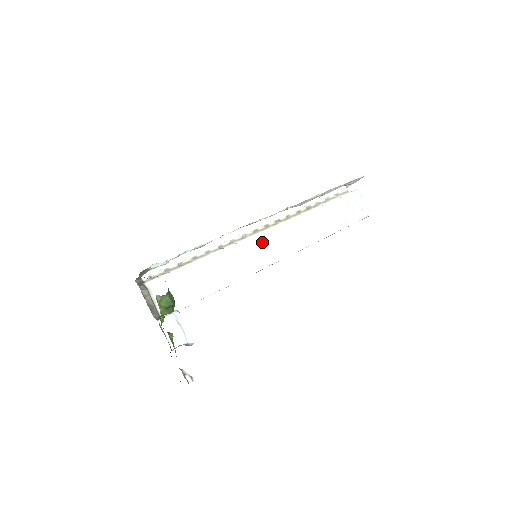
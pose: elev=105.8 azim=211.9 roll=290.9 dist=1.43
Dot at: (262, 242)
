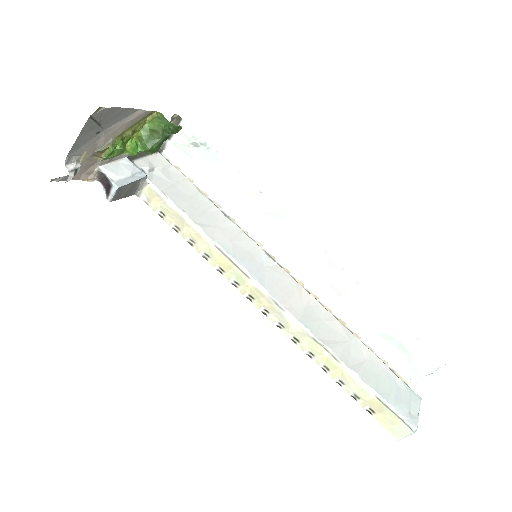
Dot at: (274, 270)
